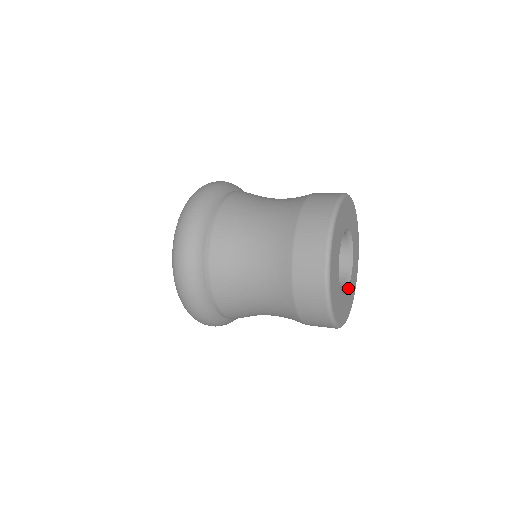
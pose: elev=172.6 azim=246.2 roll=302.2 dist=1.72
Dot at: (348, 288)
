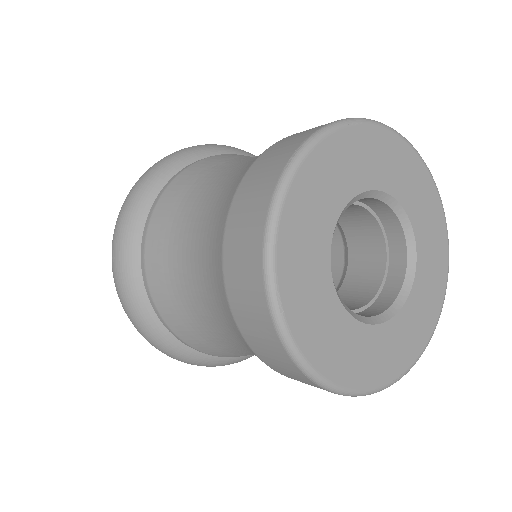
Dot at: (377, 324)
